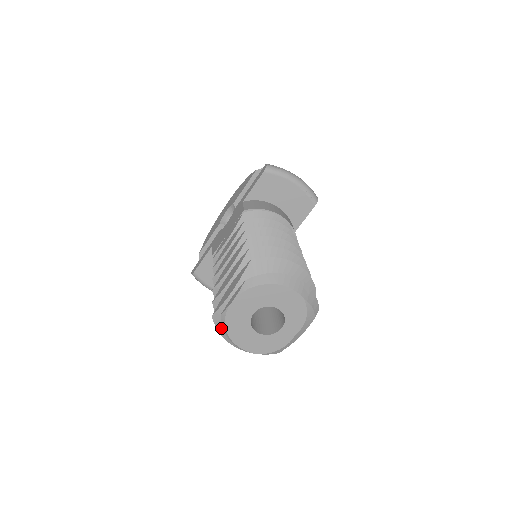
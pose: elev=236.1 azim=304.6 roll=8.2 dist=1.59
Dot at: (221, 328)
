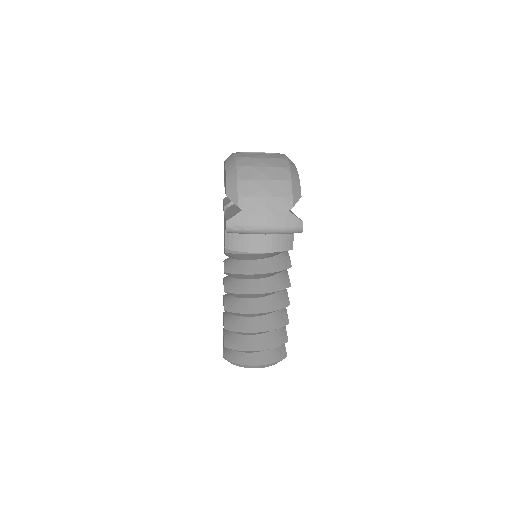
Dot at: occluded
